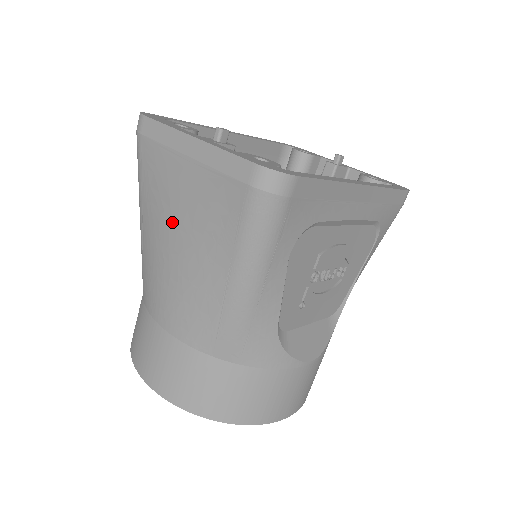
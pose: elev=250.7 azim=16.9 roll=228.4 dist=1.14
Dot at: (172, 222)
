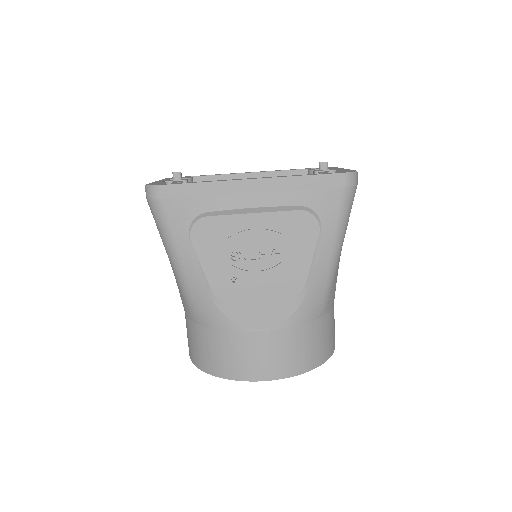
Dot at: occluded
